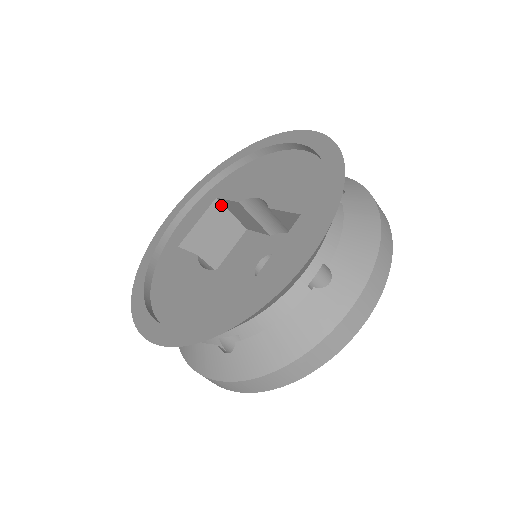
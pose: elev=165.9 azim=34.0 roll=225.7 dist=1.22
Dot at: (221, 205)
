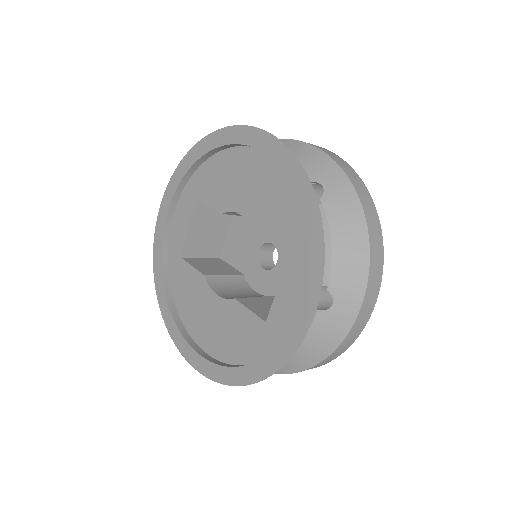
Dot at: occluded
